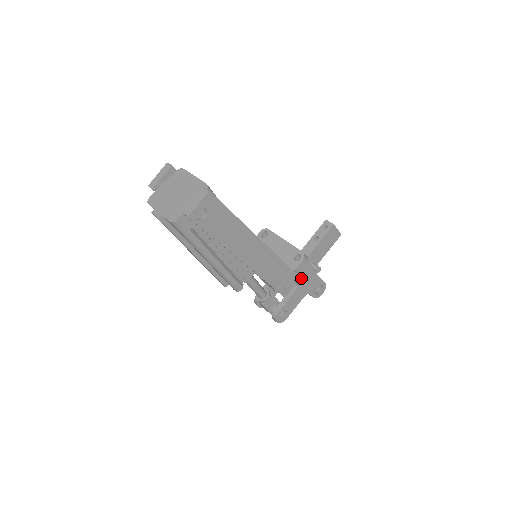
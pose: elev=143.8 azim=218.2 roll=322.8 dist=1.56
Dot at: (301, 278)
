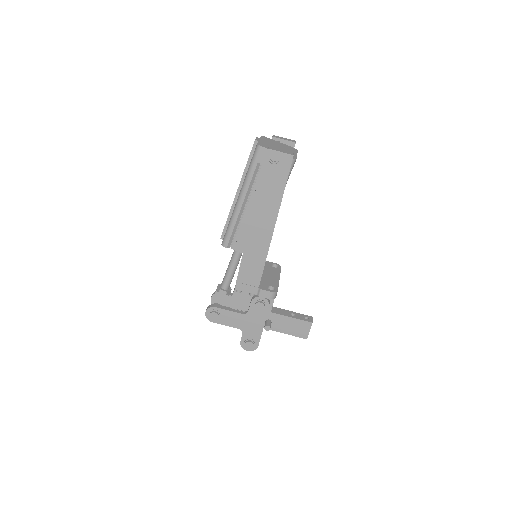
Dot at: (254, 312)
